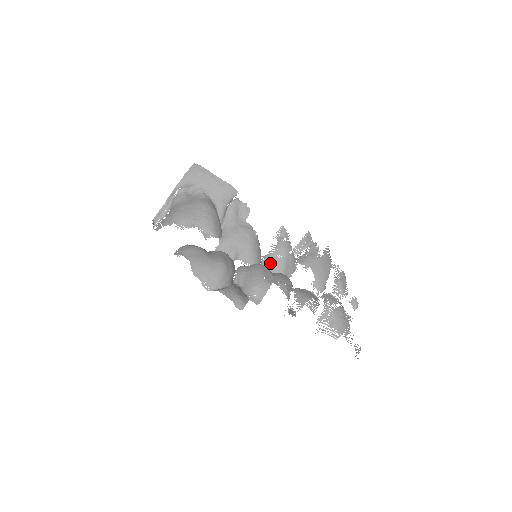
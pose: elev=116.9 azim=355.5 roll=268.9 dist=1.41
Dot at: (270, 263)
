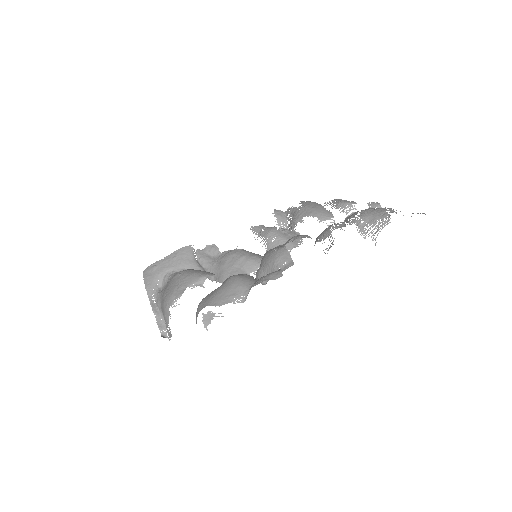
Dot at: occluded
